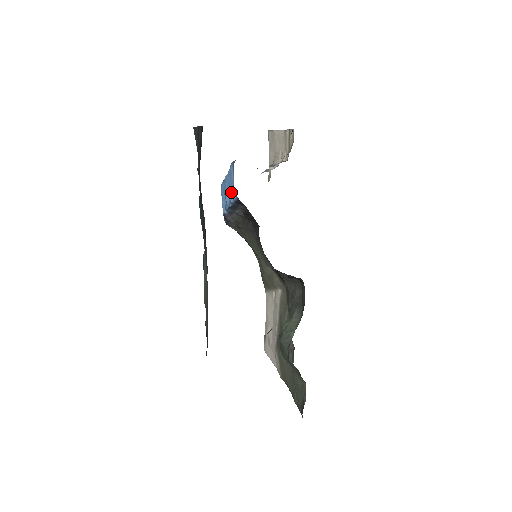
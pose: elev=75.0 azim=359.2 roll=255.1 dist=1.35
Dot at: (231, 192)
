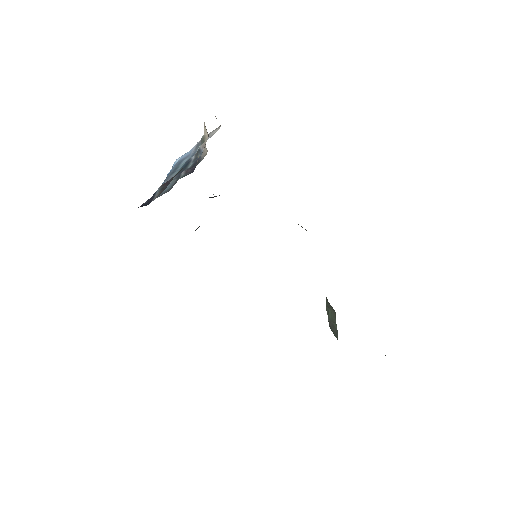
Dot at: occluded
